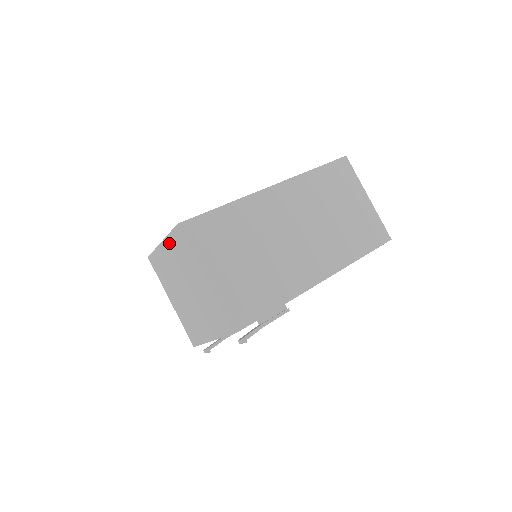
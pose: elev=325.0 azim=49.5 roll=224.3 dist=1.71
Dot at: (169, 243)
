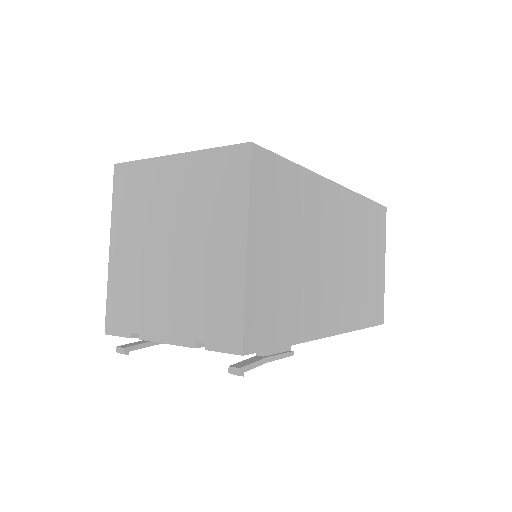
Dot at: (197, 162)
